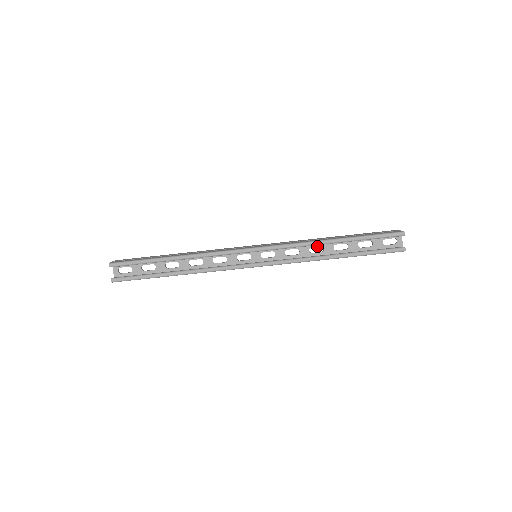
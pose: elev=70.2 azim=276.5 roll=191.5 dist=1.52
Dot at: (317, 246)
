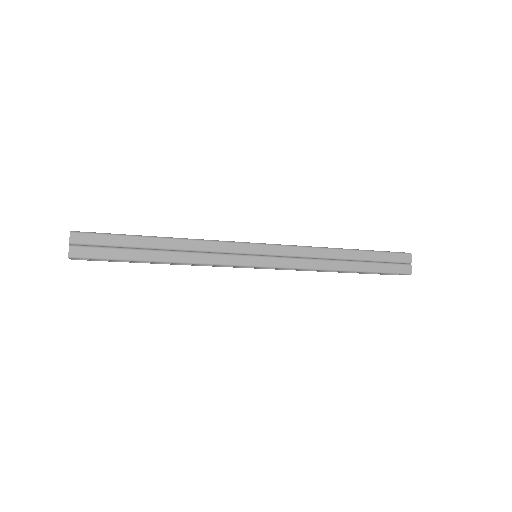
Dot at: occluded
